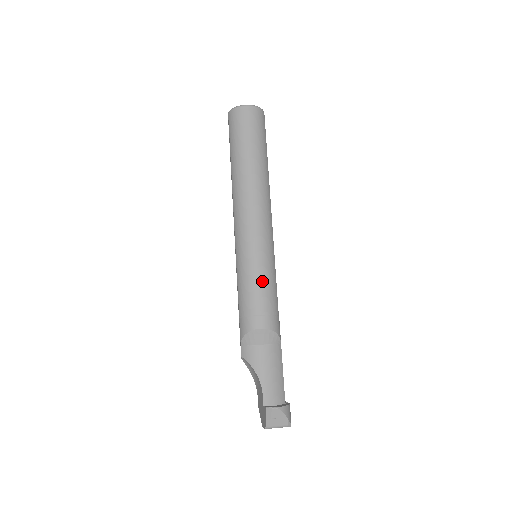
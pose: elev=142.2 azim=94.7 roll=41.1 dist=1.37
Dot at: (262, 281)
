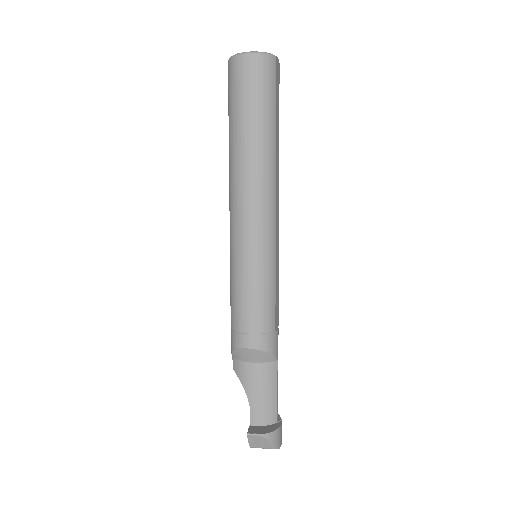
Dot at: (254, 295)
